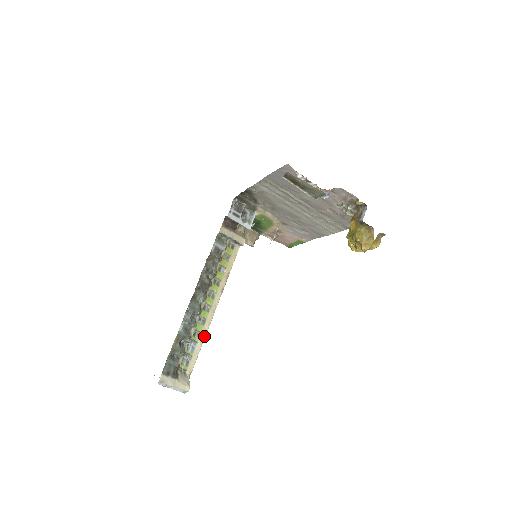
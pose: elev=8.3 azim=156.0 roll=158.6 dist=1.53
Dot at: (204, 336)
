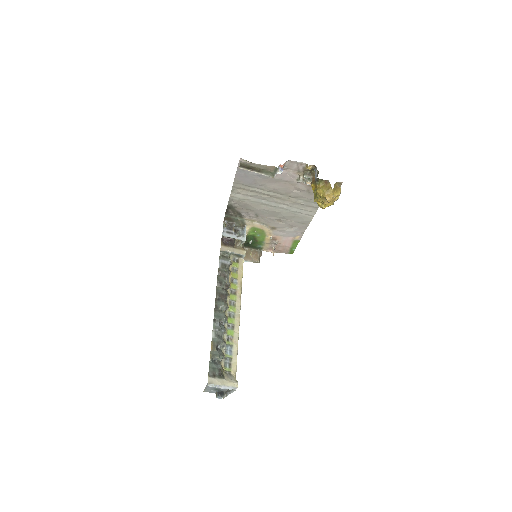
Dot at: (237, 339)
